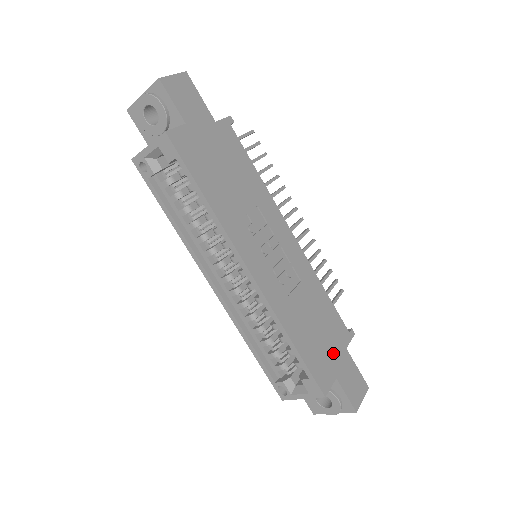
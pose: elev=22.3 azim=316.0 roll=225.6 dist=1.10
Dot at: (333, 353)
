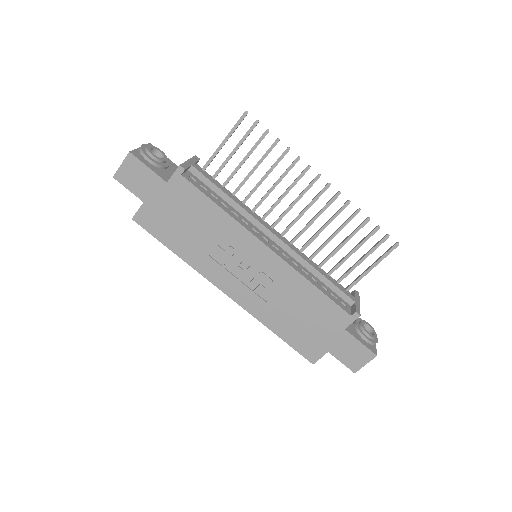
Dot at: (325, 335)
